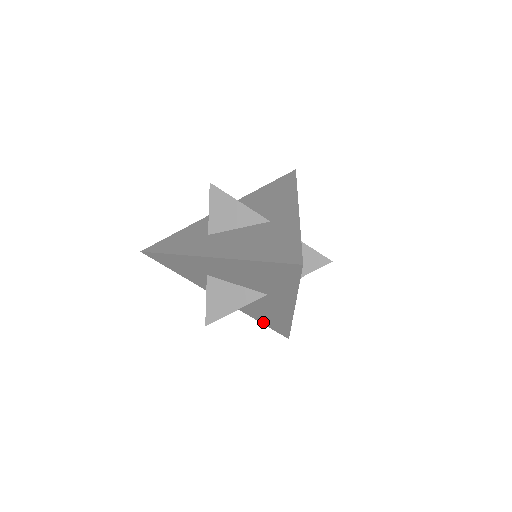
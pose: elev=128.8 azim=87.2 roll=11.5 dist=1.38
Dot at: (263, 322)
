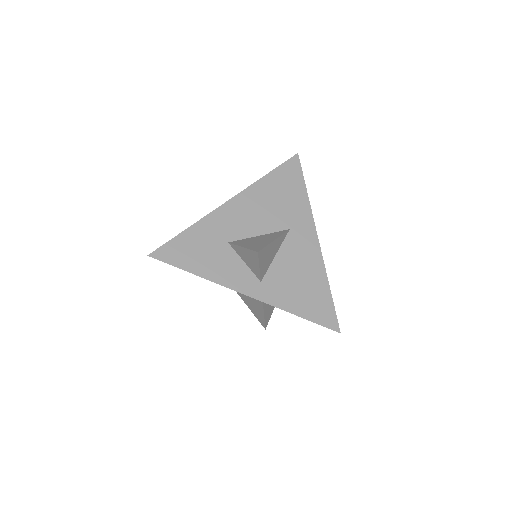
Dot at: (304, 313)
